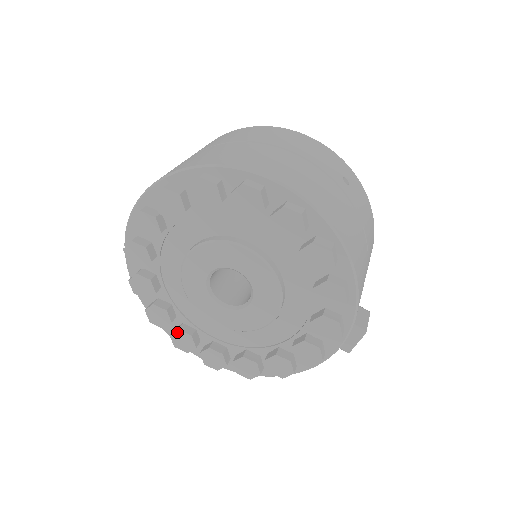
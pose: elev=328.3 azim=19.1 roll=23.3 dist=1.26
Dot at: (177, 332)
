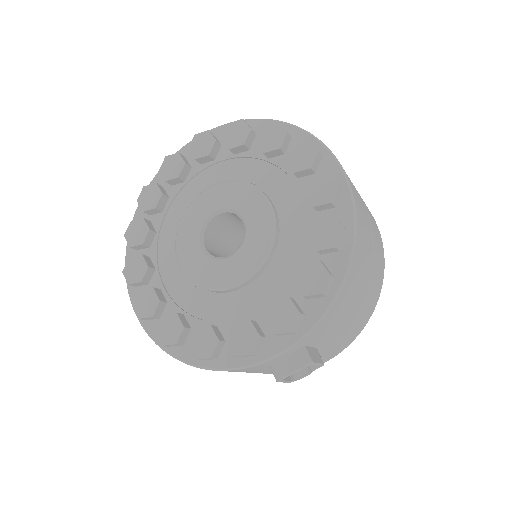
Dot at: (139, 256)
